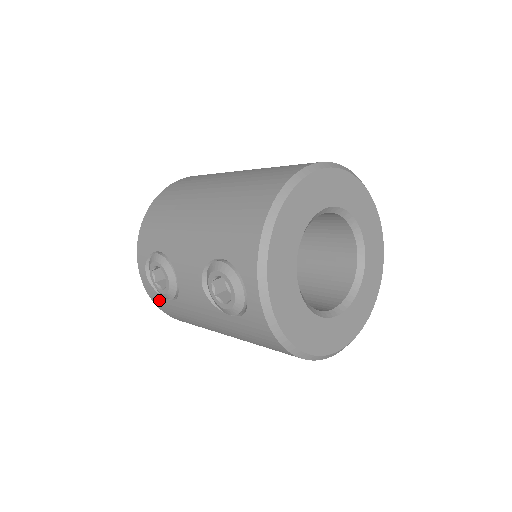
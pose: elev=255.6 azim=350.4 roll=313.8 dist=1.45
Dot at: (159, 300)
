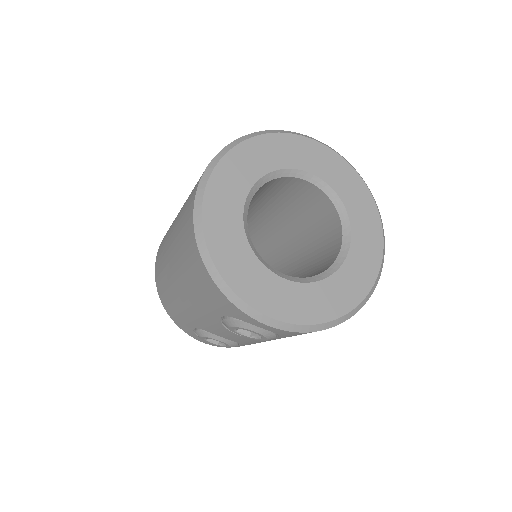
Dot at: (236, 346)
